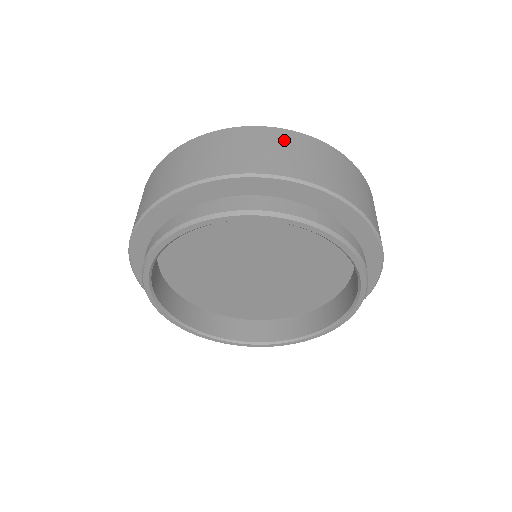
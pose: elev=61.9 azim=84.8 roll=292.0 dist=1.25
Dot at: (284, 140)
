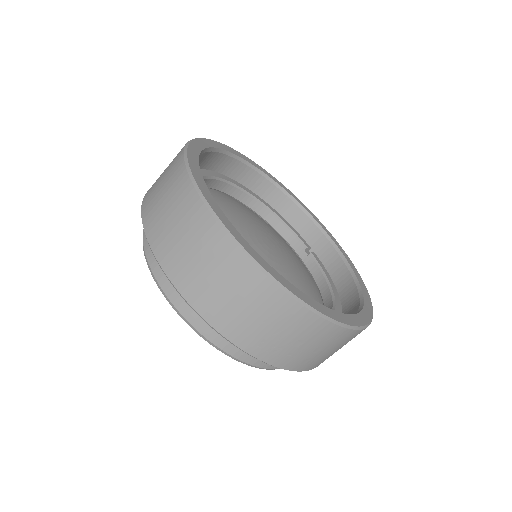
Dot at: occluded
